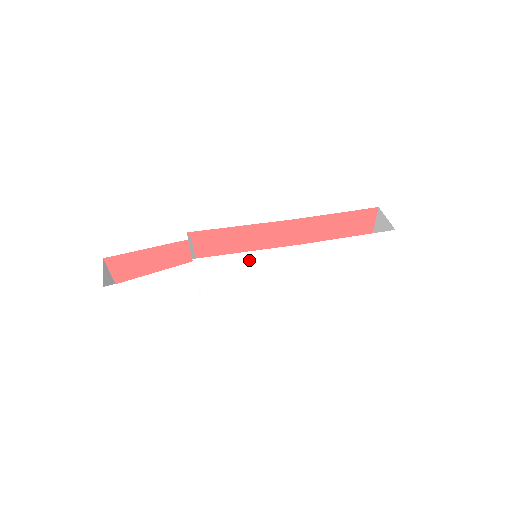
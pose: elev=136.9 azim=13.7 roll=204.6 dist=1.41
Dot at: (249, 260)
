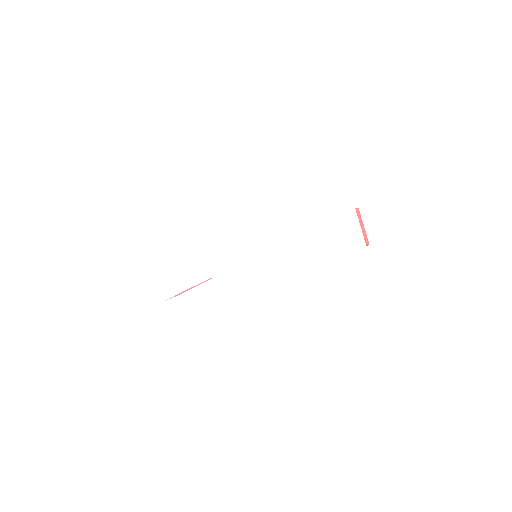
Dot at: (240, 249)
